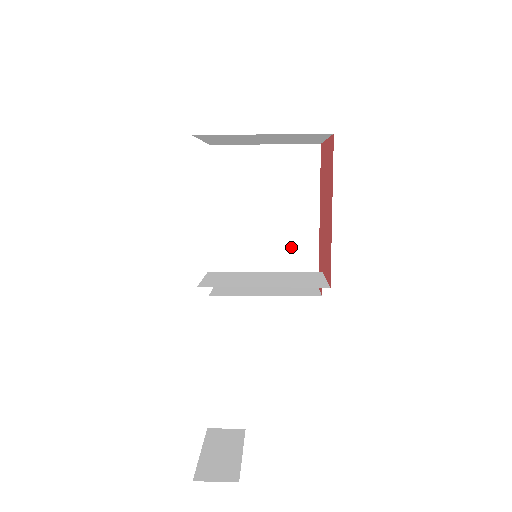
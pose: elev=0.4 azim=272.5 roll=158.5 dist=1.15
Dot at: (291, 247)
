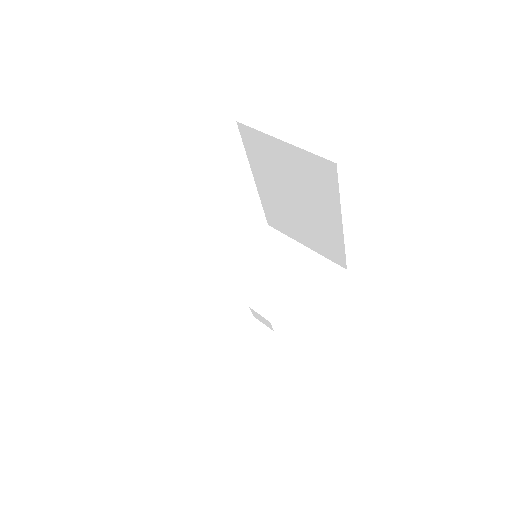
Dot at: (320, 232)
